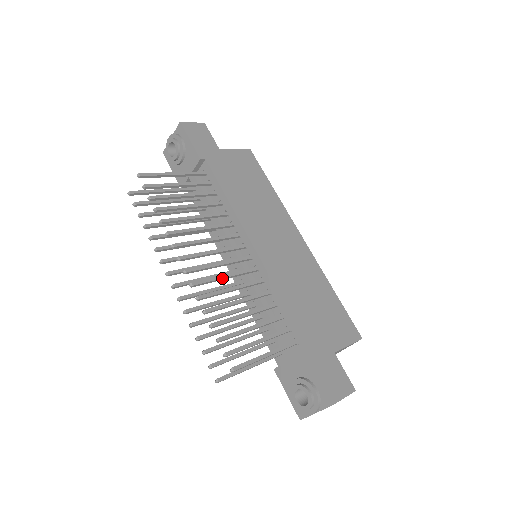
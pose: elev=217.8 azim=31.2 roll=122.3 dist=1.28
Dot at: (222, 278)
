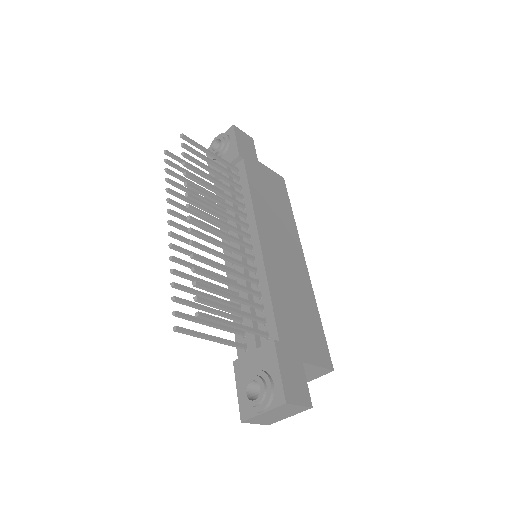
Dot at: (220, 243)
